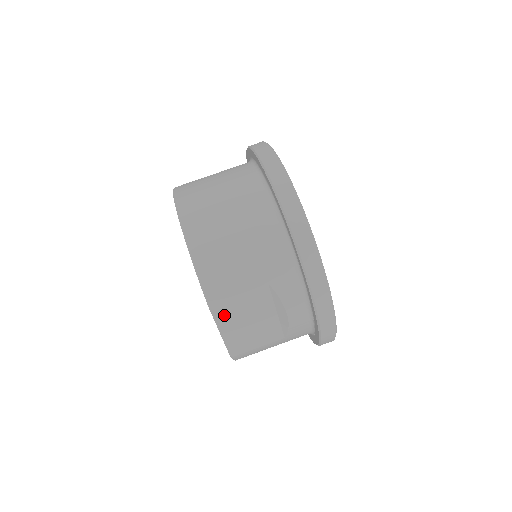
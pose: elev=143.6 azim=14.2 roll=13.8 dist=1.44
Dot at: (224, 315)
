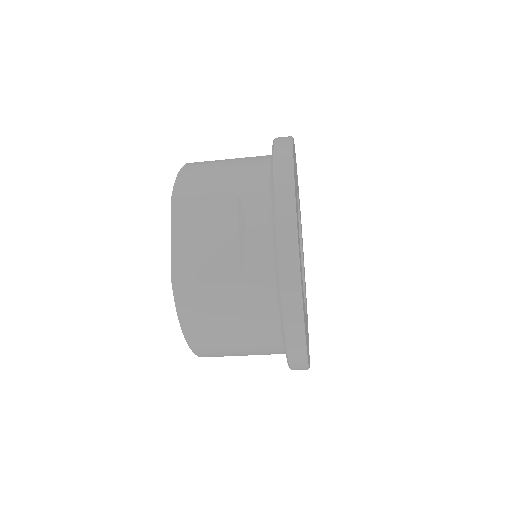
Dot at: (182, 217)
